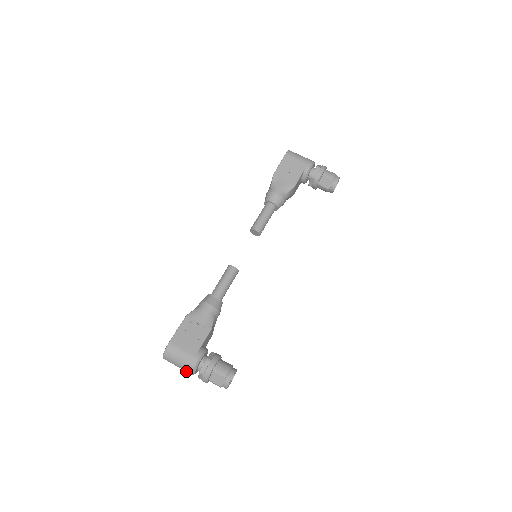
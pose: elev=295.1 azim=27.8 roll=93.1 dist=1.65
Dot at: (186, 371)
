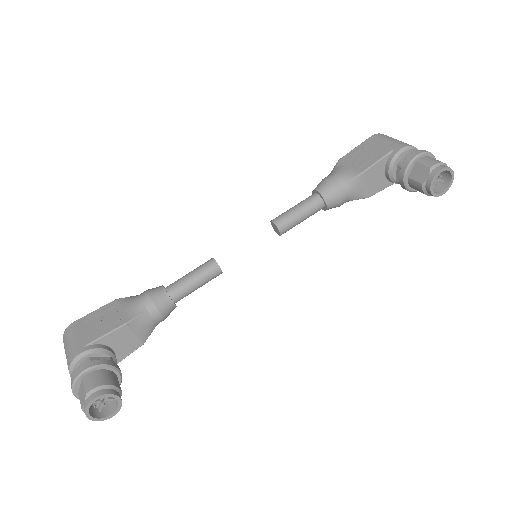
Dot at: occluded
